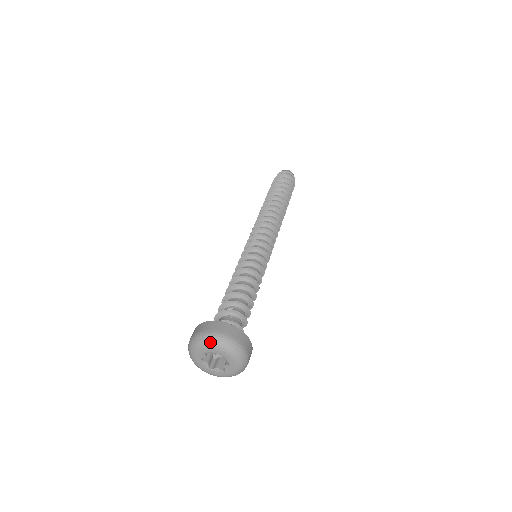
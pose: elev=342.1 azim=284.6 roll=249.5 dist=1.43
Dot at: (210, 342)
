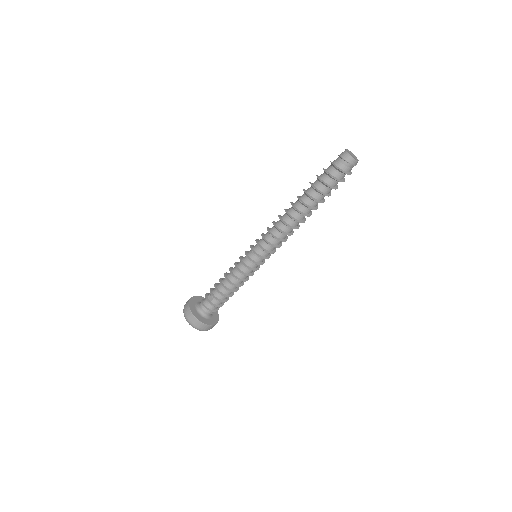
Dot at: occluded
